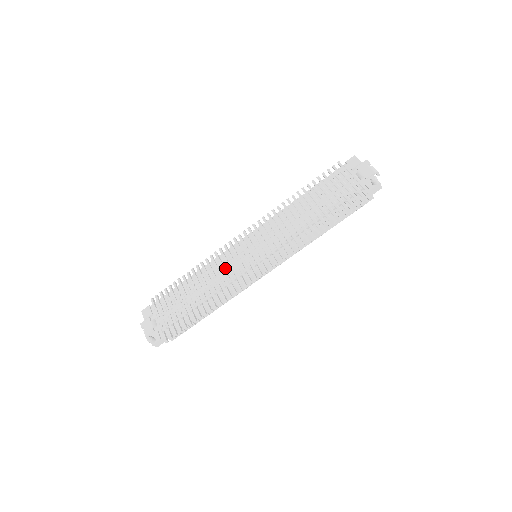
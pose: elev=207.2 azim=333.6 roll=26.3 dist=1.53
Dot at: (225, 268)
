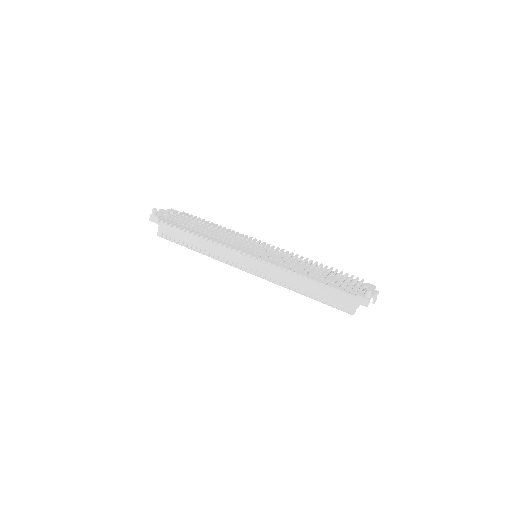
Dot at: (235, 239)
